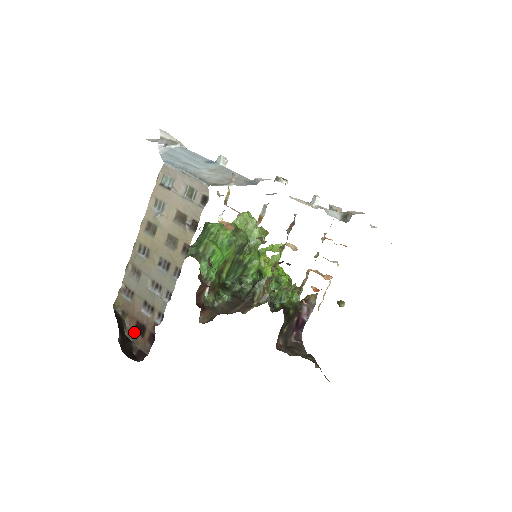
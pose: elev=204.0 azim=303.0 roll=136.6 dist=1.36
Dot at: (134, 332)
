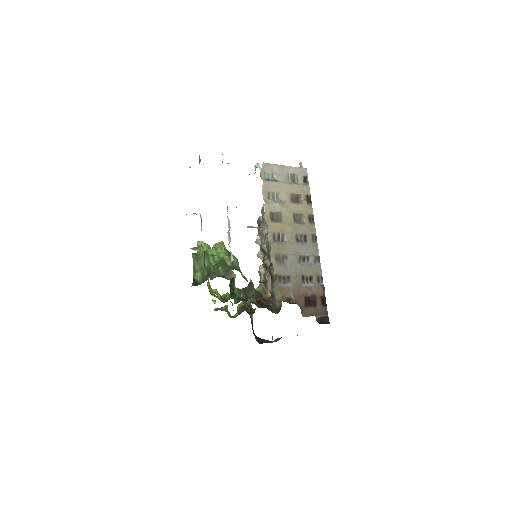
Dot at: (307, 308)
